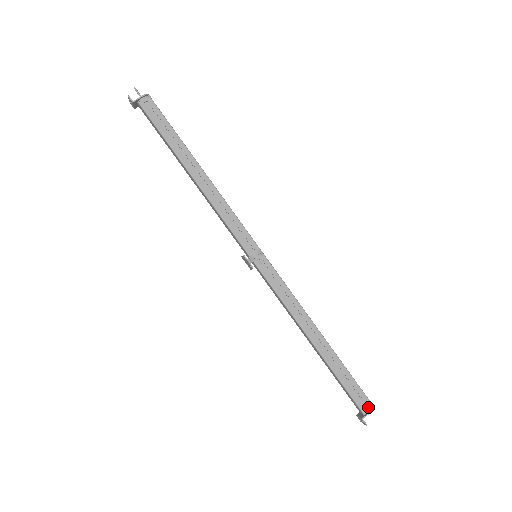
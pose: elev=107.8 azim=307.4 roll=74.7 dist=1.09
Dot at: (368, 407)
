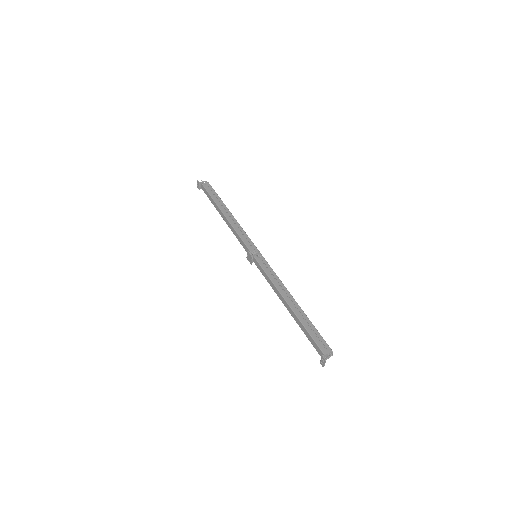
Dot at: (328, 352)
